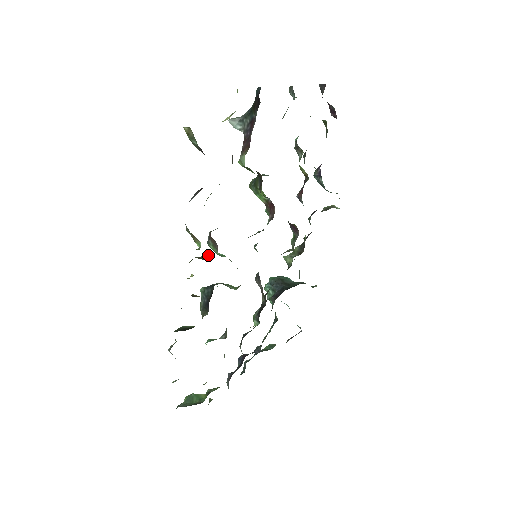
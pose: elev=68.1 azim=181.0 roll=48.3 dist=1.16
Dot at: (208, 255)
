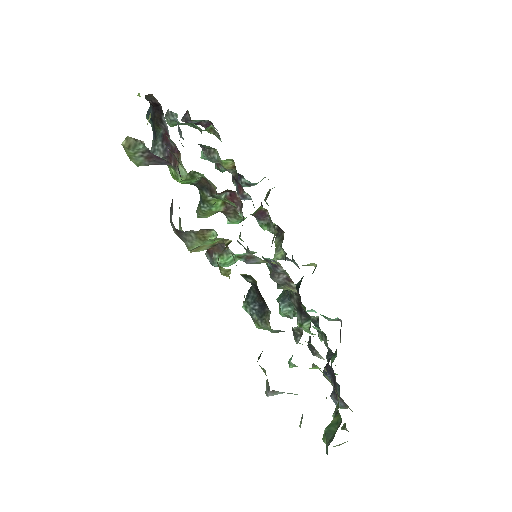
Dot at: (226, 245)
